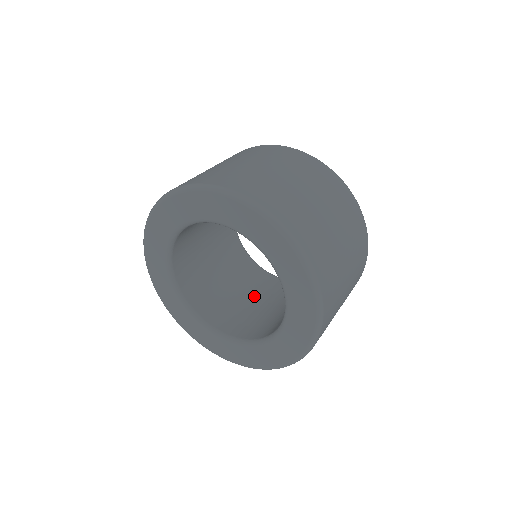
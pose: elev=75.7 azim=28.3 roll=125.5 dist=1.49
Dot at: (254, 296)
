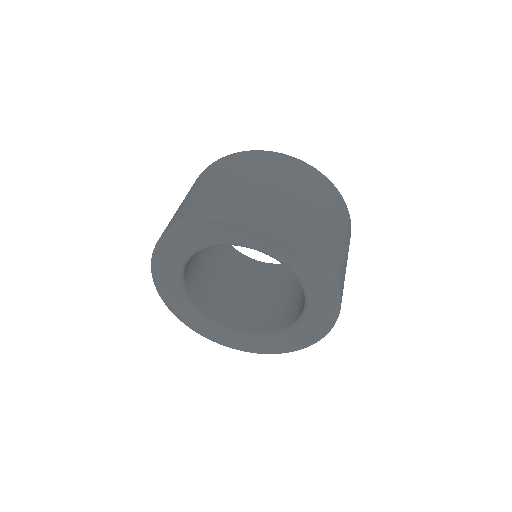
Dot at: (269, 290)
